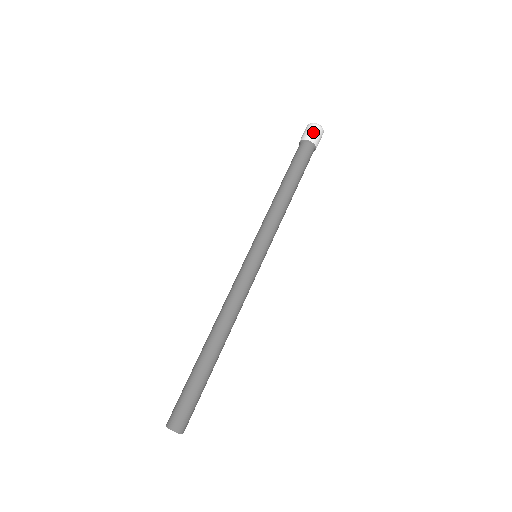
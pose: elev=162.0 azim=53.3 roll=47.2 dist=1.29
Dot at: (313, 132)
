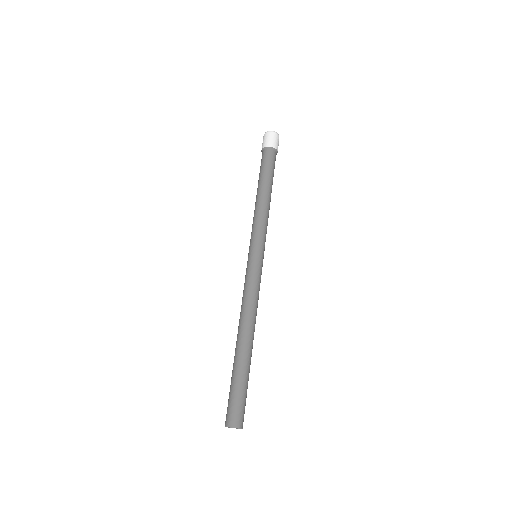
Dot at: (268, 139)
